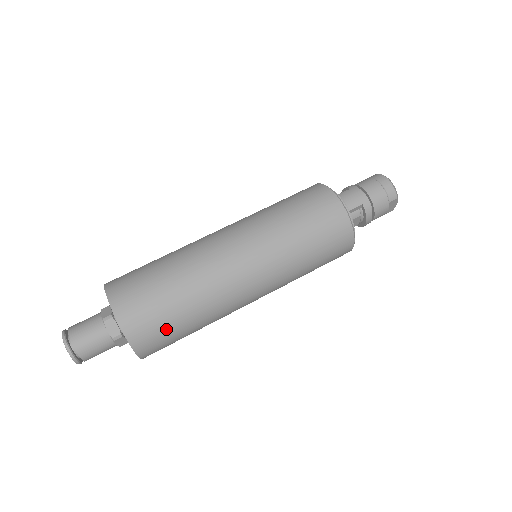
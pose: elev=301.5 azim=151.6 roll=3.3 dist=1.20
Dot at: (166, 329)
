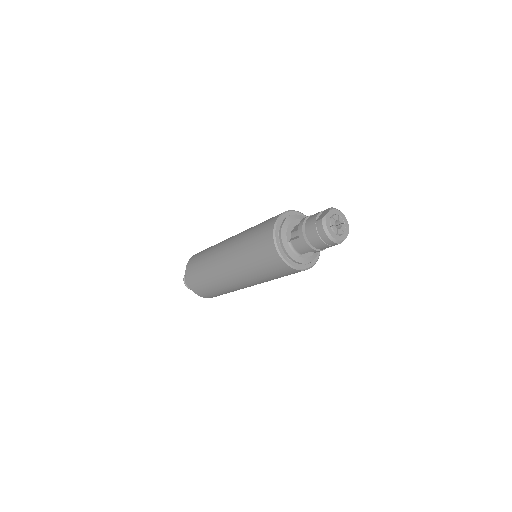
Dot at: occluded
